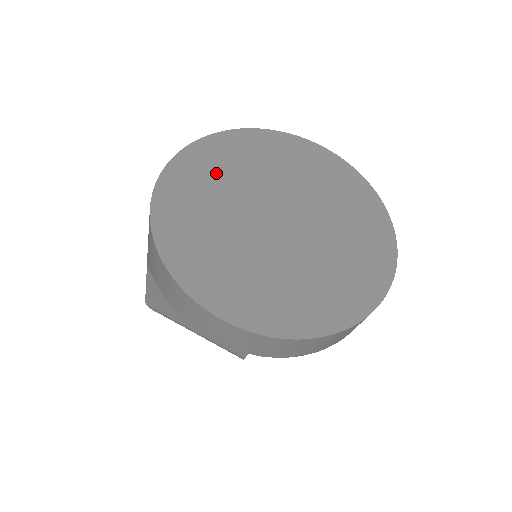
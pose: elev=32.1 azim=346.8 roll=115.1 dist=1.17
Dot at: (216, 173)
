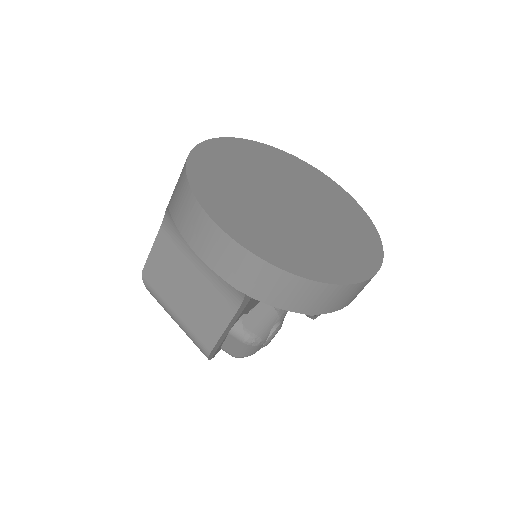
Dot at: (251, 159)
